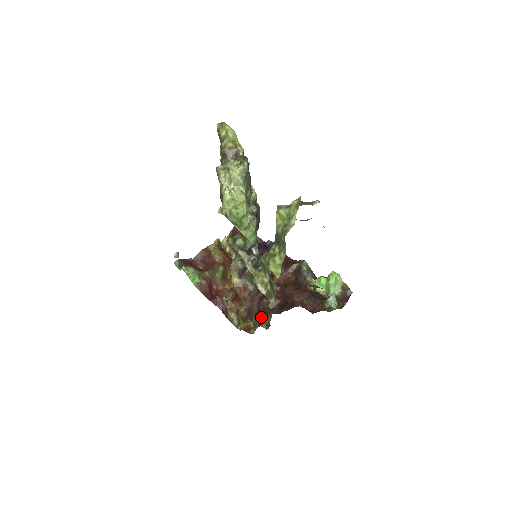
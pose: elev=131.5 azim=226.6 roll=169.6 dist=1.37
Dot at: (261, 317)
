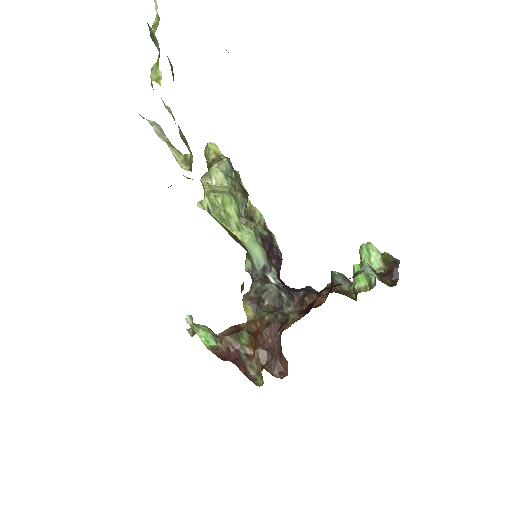
Dot at: occluded
